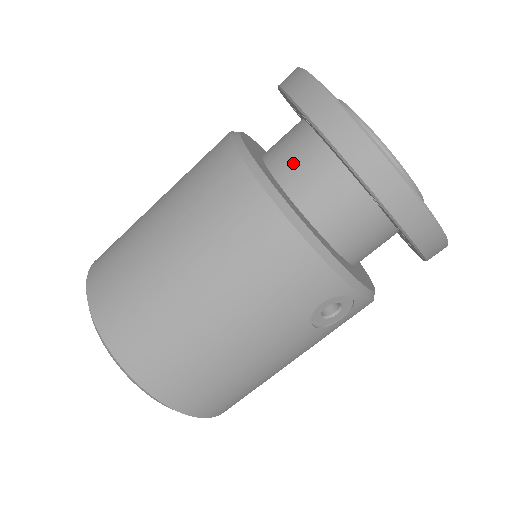
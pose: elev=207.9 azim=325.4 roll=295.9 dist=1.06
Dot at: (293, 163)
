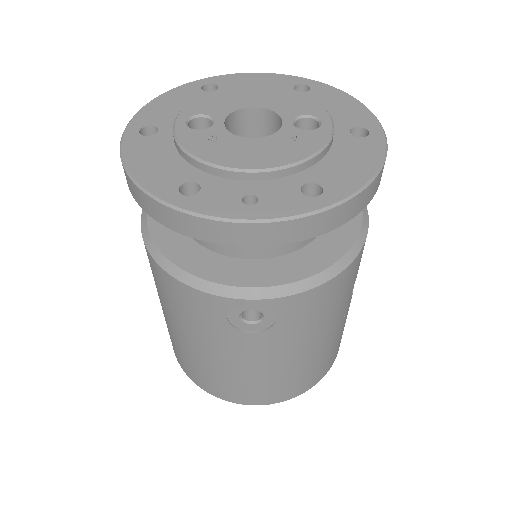
Dot at: occluded
